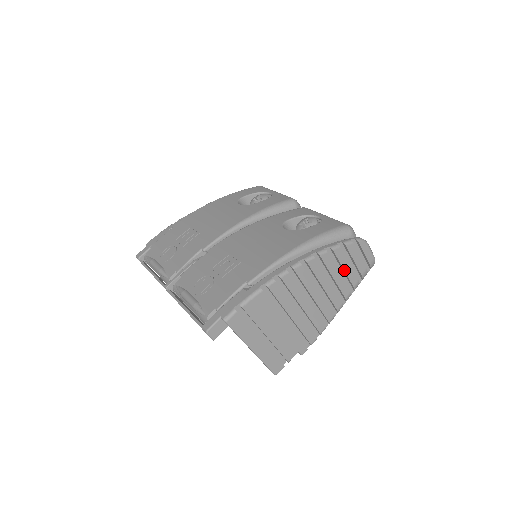
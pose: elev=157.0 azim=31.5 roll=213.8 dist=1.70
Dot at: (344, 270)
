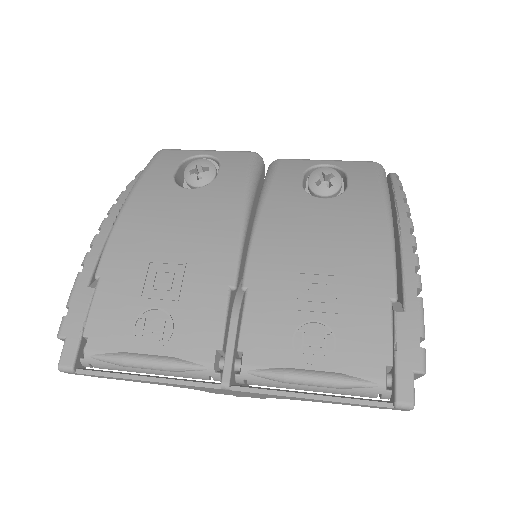
Dot at: occluded
